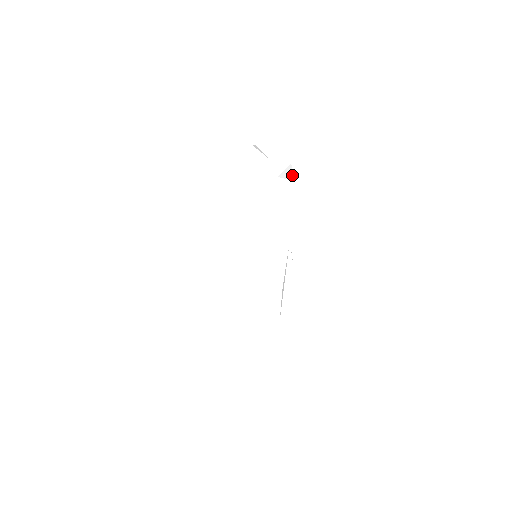
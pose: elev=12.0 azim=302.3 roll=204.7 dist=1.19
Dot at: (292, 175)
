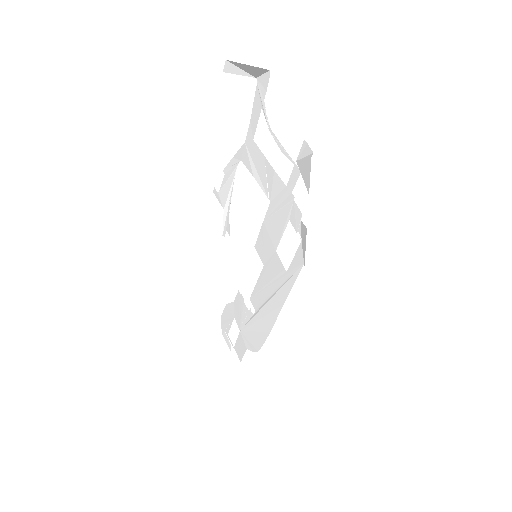
Dot at: (258, 74)
